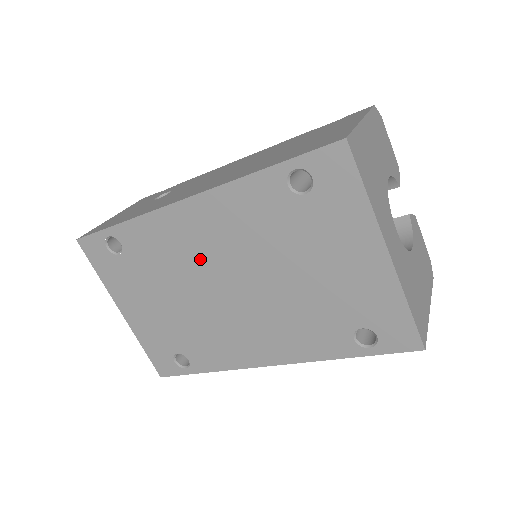
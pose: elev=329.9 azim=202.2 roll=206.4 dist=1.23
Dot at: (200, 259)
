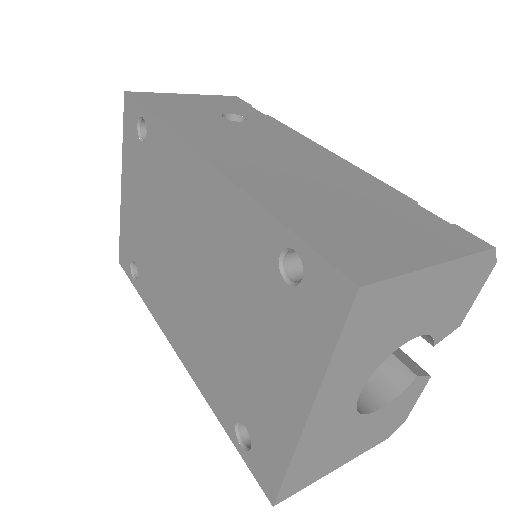
Dot at: (184, 220)
